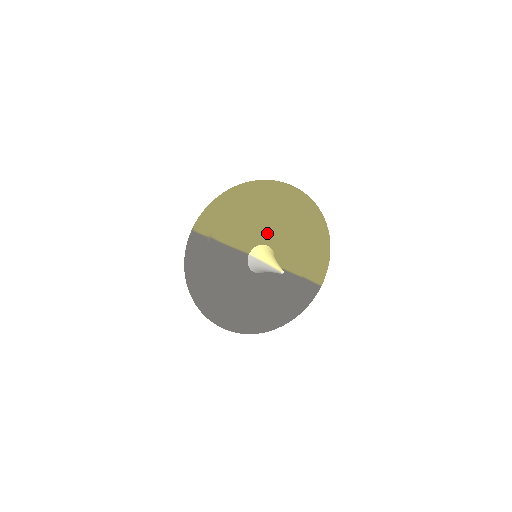
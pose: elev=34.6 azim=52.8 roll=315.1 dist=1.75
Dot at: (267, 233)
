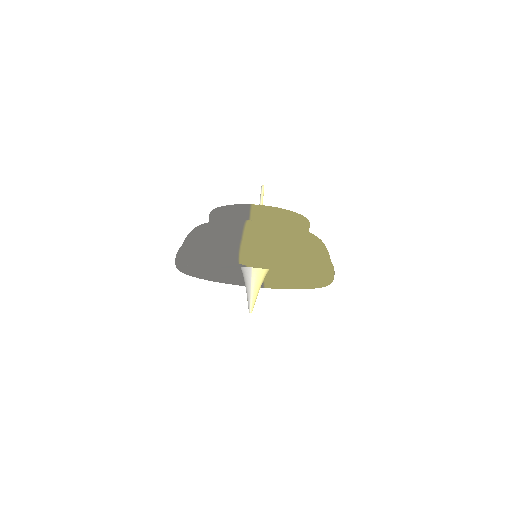
Dot at: (279, 272)
